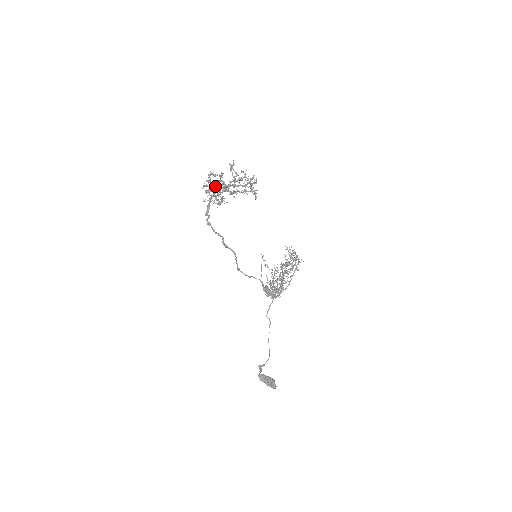
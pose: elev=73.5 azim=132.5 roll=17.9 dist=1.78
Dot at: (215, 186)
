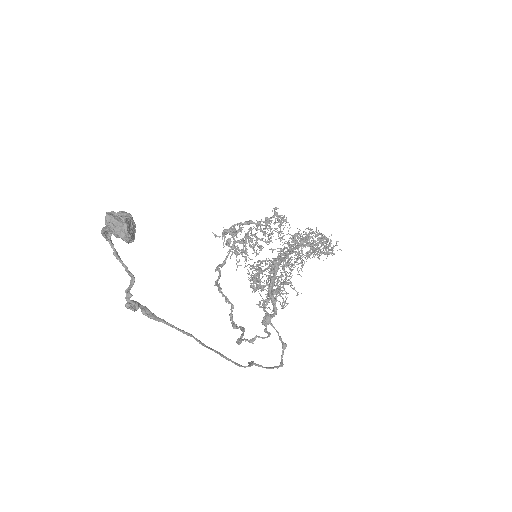
Dot at: (235, 231)
